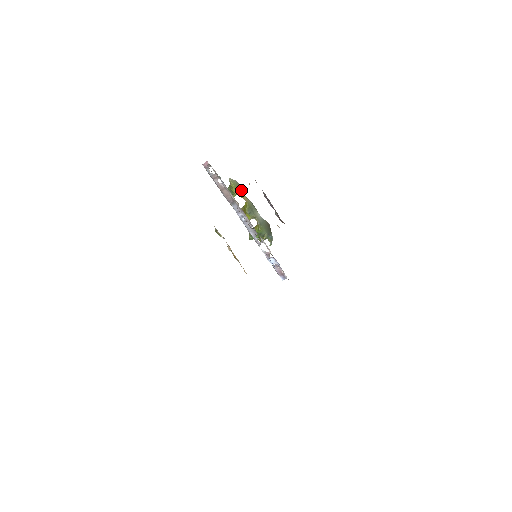
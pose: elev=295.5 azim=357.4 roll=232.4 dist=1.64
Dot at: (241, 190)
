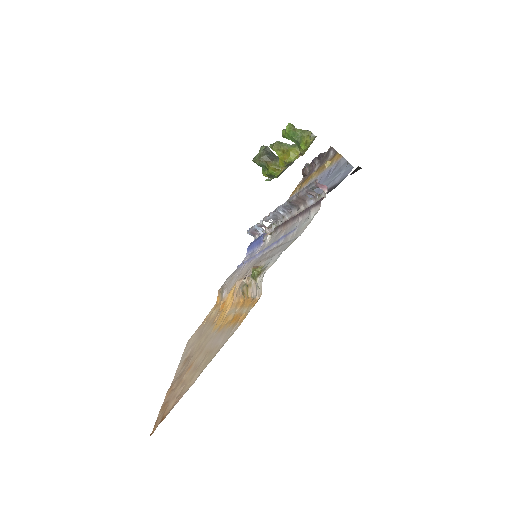
Dot at: occluded
